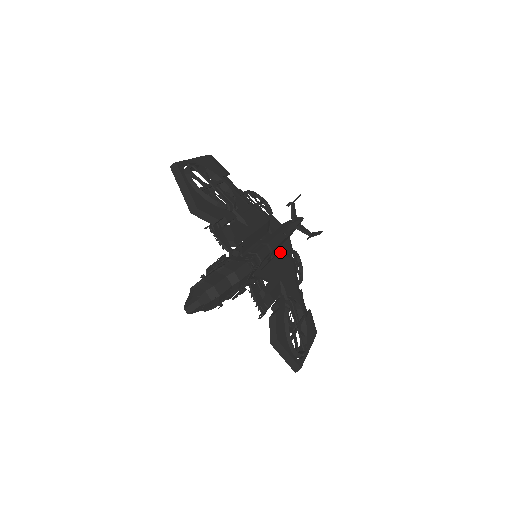
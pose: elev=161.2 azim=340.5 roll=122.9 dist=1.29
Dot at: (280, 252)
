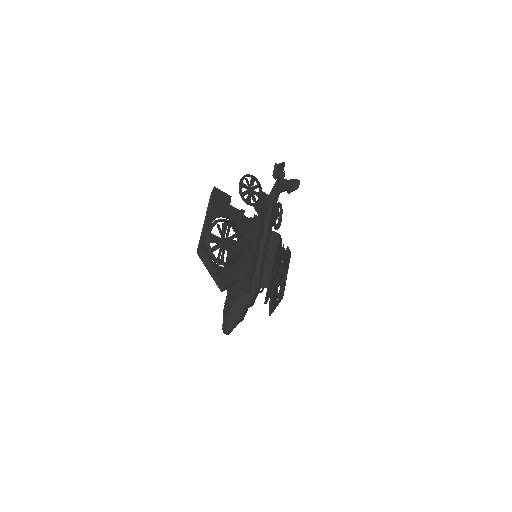
Dot at: occluded
